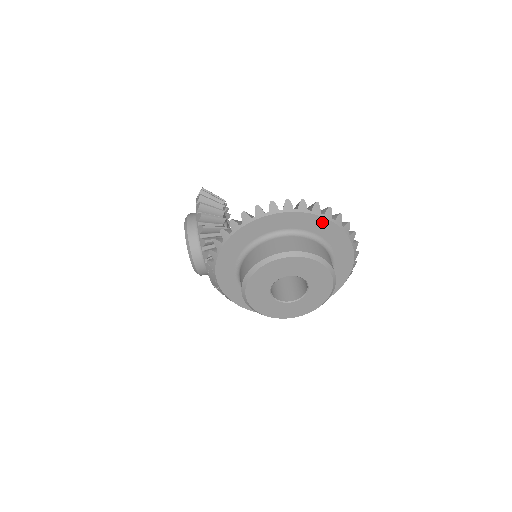
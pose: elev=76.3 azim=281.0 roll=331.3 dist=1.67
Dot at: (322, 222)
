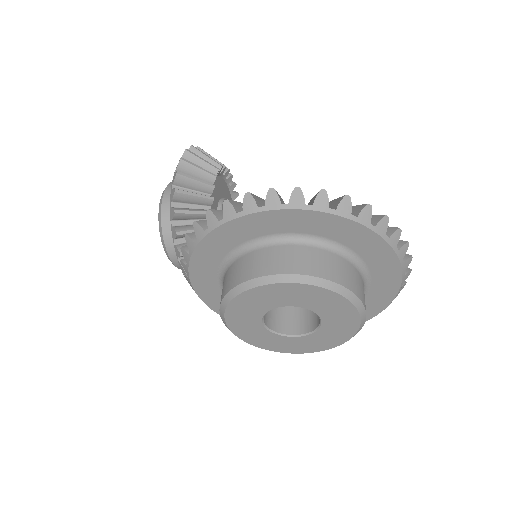
Dot at: (352, 228)
